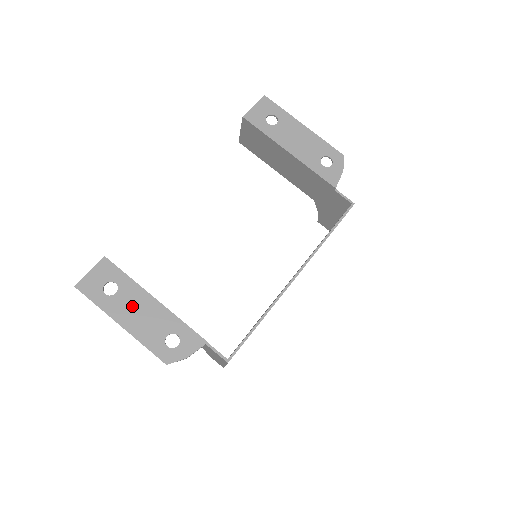
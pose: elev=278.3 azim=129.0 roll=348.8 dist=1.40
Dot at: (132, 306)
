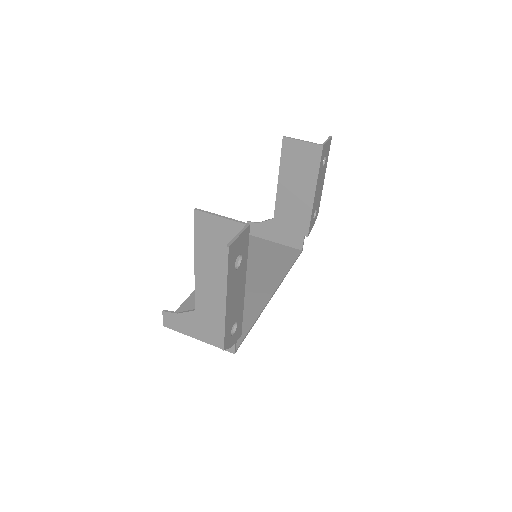
Dot at: (237, 287)
